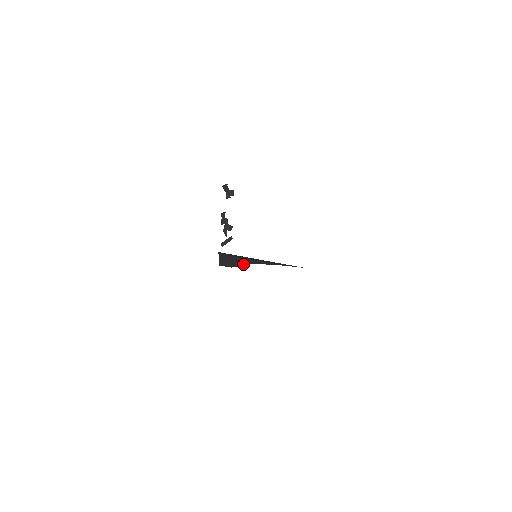
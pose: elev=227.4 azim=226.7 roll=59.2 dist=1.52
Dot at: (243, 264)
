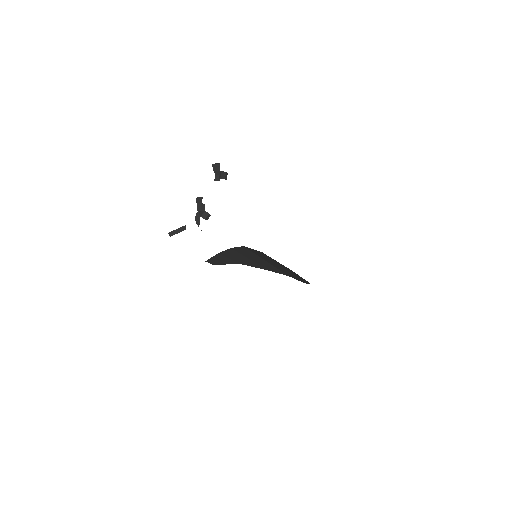
Dot at: (230, 263)
